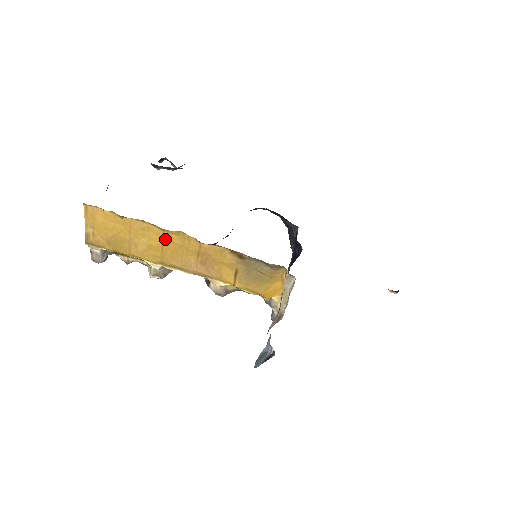
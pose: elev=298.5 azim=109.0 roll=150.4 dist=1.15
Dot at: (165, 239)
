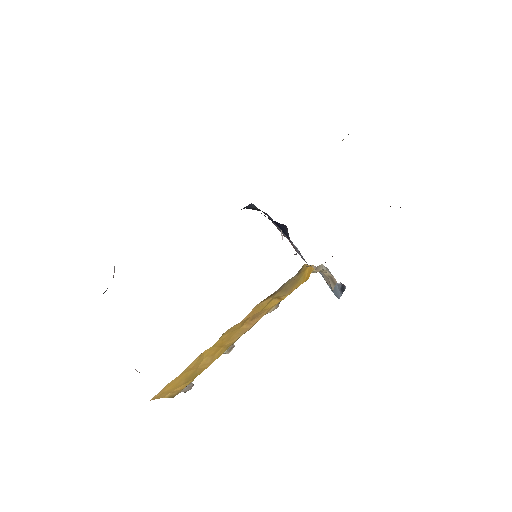
Dot at: (217, 345)
